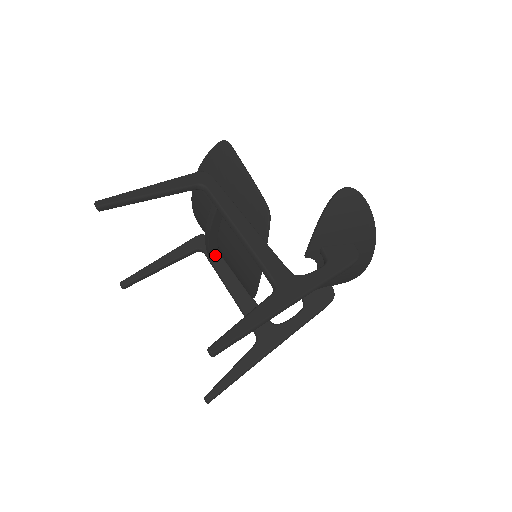
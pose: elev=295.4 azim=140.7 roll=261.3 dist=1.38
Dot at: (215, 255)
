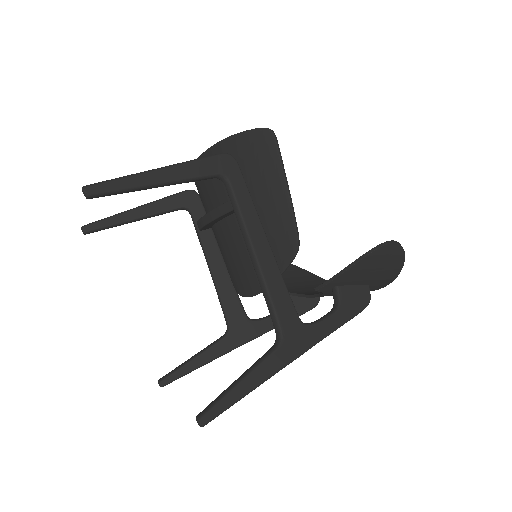
Dot at: (205, 228)
